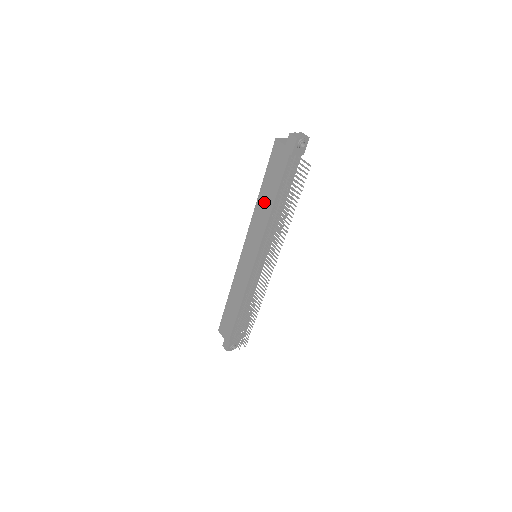
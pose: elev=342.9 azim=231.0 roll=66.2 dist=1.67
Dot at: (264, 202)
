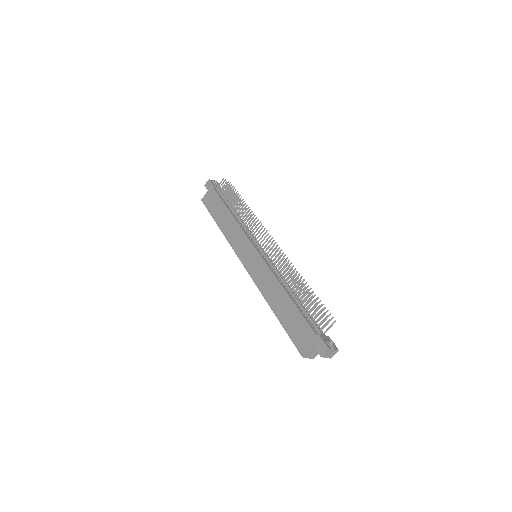
Dot at: (224, 222)
